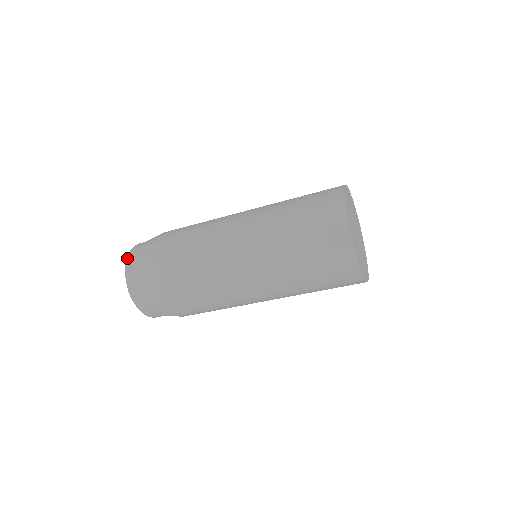
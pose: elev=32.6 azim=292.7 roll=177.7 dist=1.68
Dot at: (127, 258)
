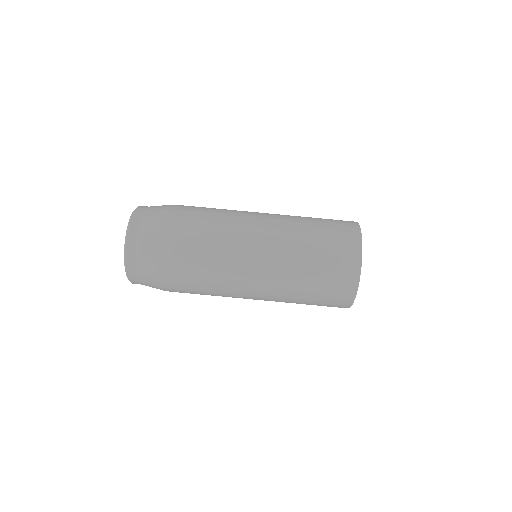
Dot at: (134, 212)
